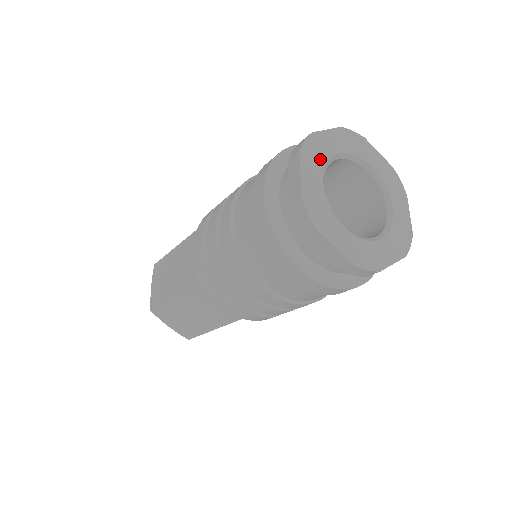
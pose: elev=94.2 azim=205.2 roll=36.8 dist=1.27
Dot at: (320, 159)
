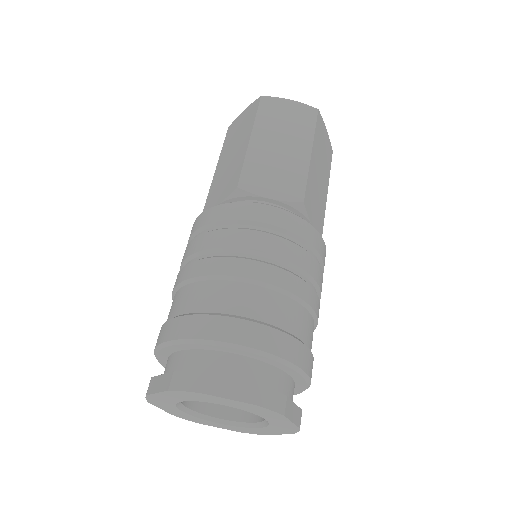
Dot at: (168, 404)
